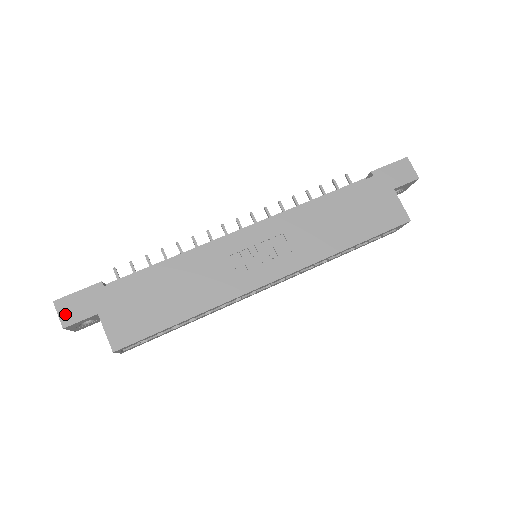
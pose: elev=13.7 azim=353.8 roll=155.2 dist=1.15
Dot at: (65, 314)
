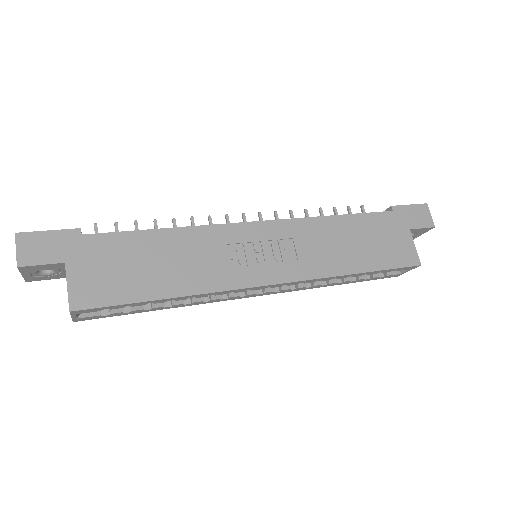
Dot at: (25, 251)
